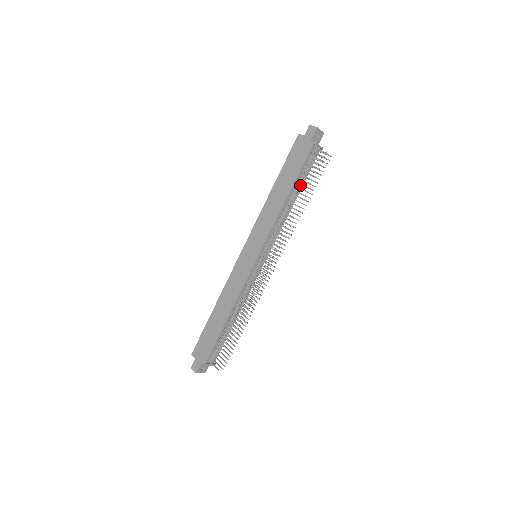
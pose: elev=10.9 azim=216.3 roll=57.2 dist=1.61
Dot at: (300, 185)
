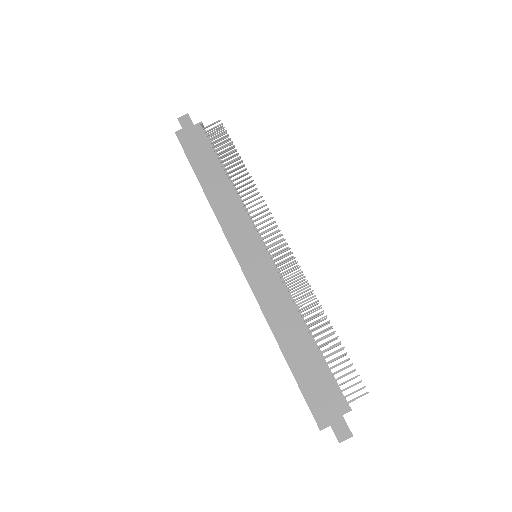
Dot at: occluded
